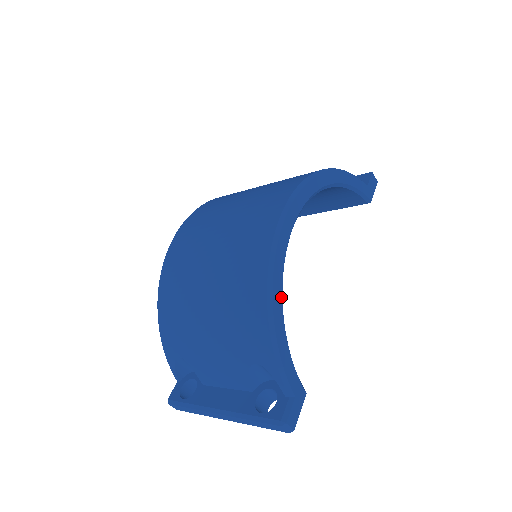
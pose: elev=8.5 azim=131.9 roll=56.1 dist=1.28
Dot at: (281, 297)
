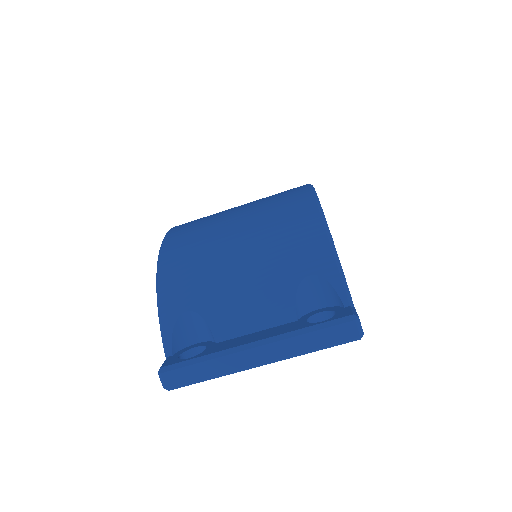
Dot at: occluded
